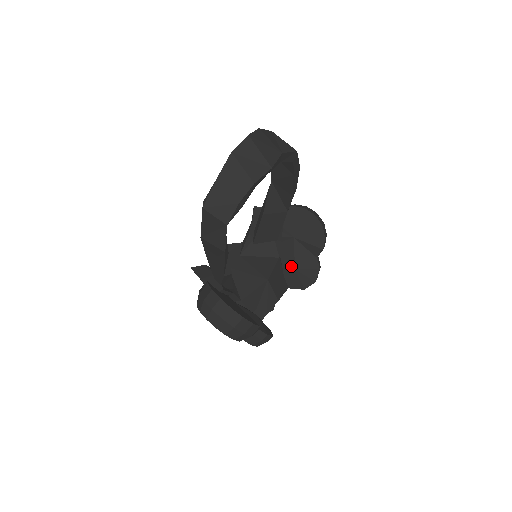
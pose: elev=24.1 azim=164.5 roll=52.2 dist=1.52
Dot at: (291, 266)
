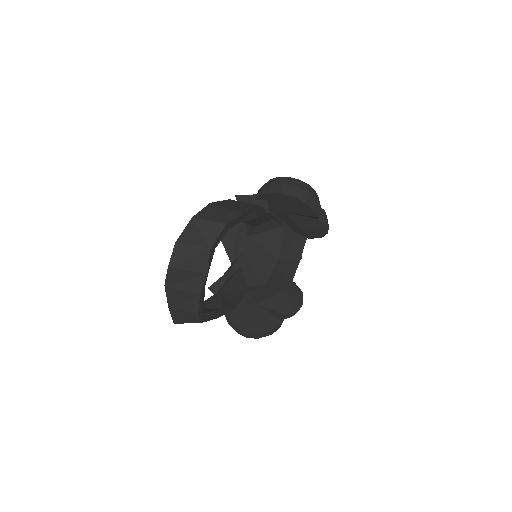
Dot at: (298, 229)
